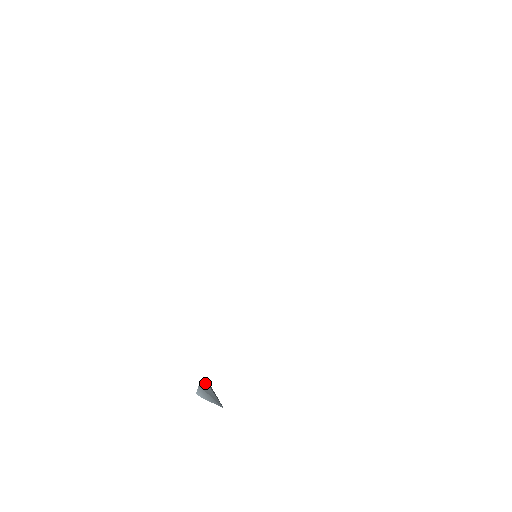
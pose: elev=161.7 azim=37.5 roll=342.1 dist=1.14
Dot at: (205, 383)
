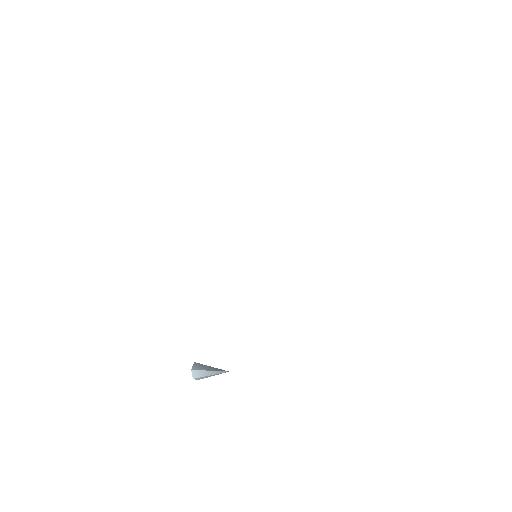
Dot at: occluded
